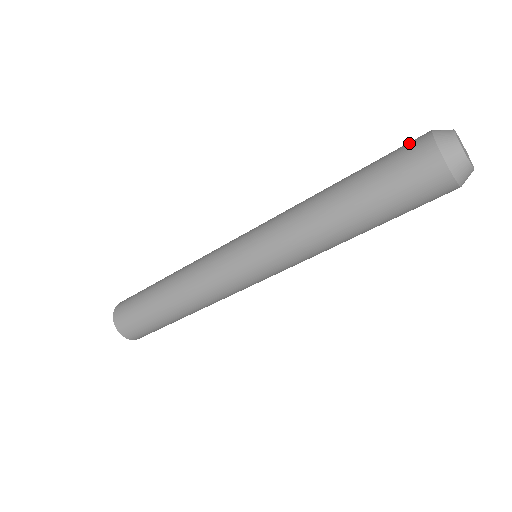
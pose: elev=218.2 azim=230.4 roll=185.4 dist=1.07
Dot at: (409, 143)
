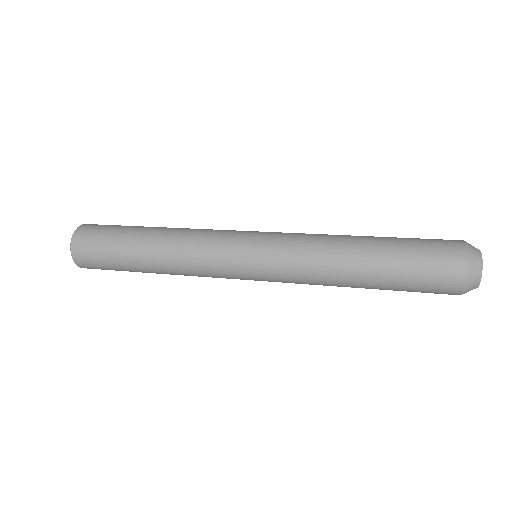
Dot at: (444, 242)
